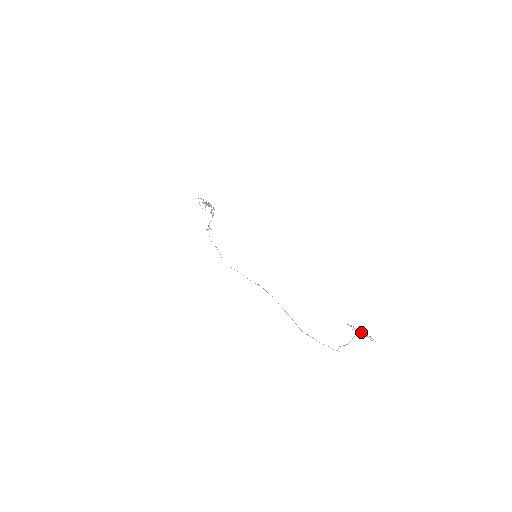
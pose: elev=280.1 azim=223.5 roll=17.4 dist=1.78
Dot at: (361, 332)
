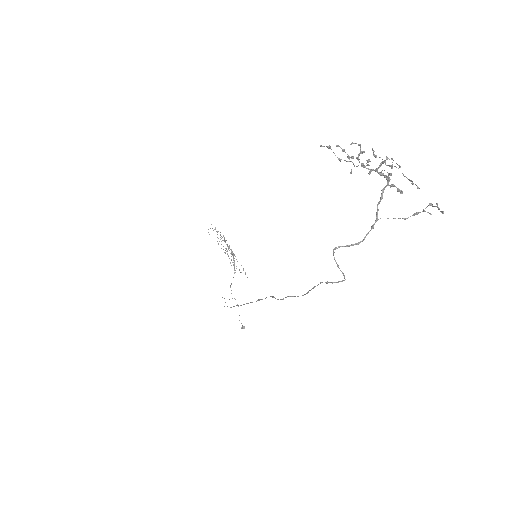
Dot at: (375, 170)
